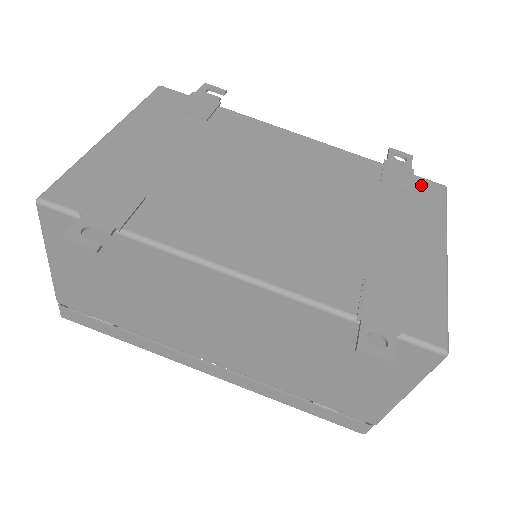
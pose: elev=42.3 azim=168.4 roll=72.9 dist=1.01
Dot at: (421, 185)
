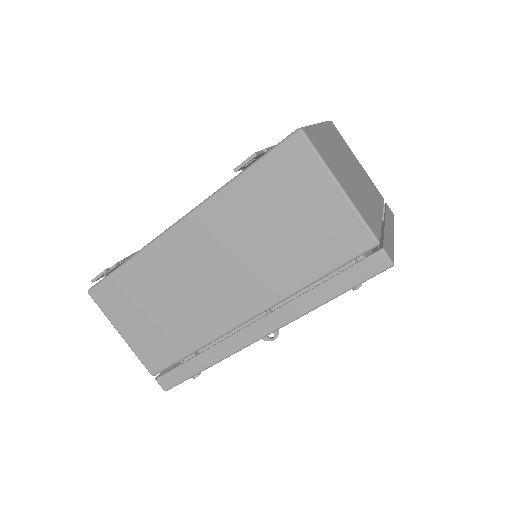
Dot at: occluded
